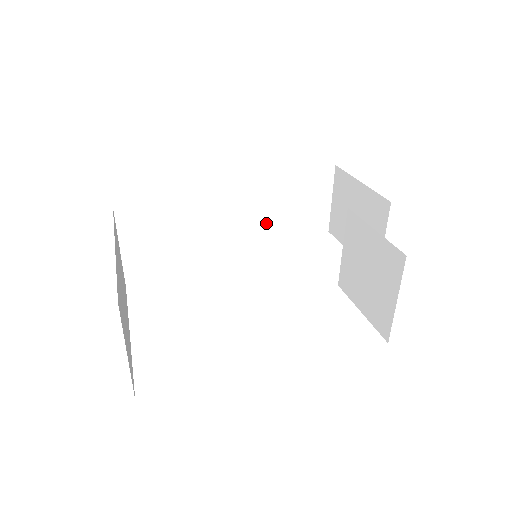
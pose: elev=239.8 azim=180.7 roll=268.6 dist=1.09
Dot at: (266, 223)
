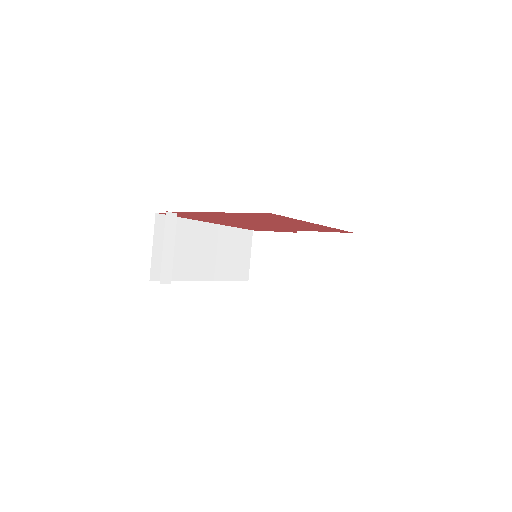
Dot at: (220, 264)
